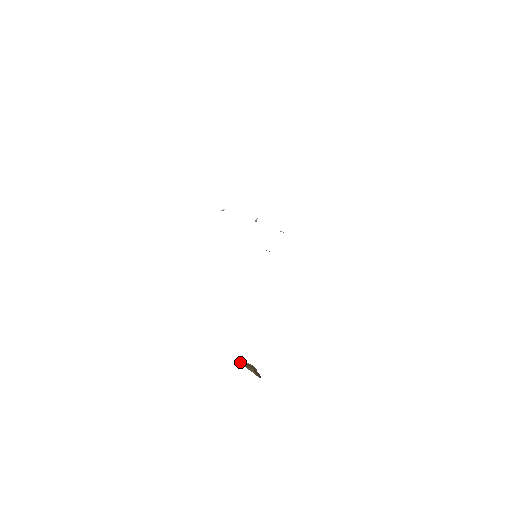
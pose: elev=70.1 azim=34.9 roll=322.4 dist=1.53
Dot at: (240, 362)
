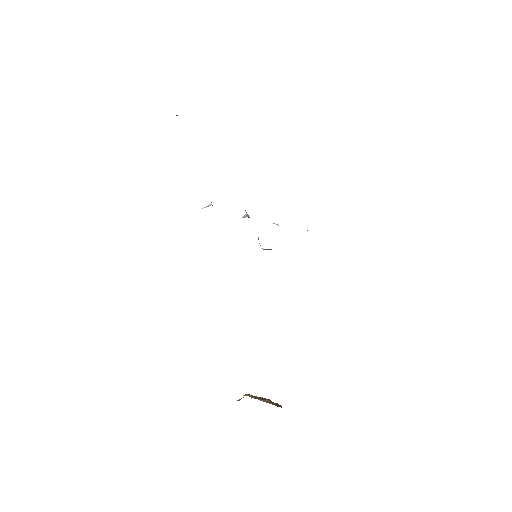
Dot at: (250, 396)
